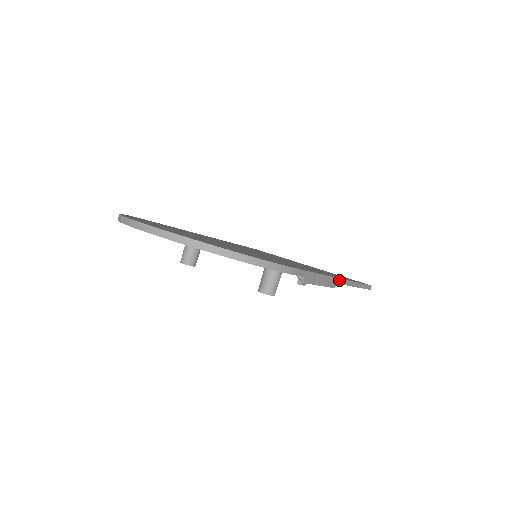
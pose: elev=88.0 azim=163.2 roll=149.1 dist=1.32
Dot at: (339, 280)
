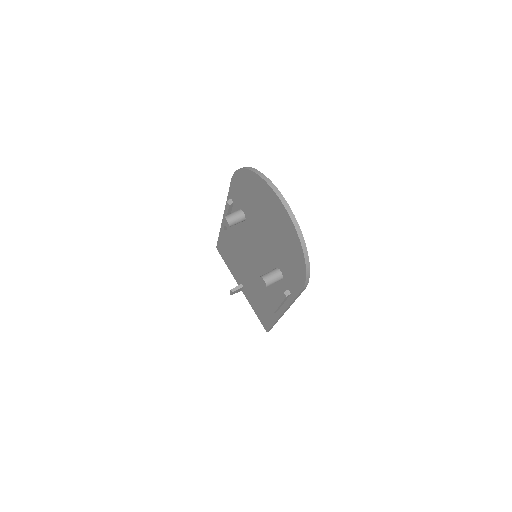
Dot at: occluded
